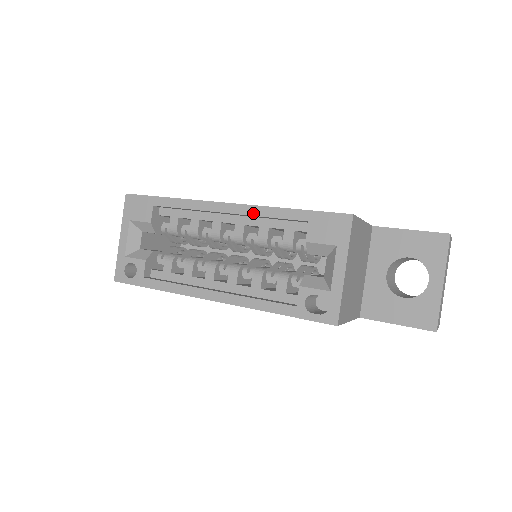
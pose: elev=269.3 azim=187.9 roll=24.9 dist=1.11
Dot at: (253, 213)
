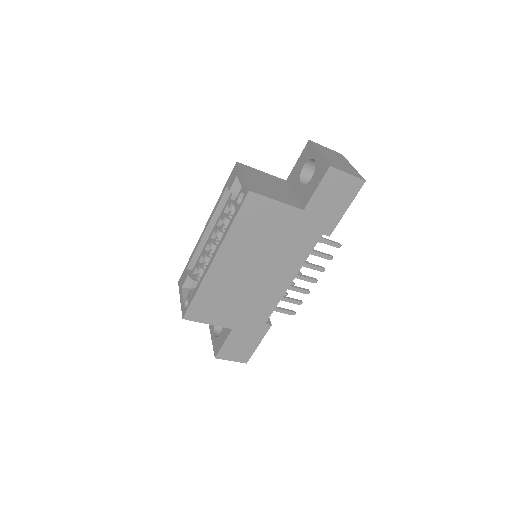
Dot at: (213, 214)
